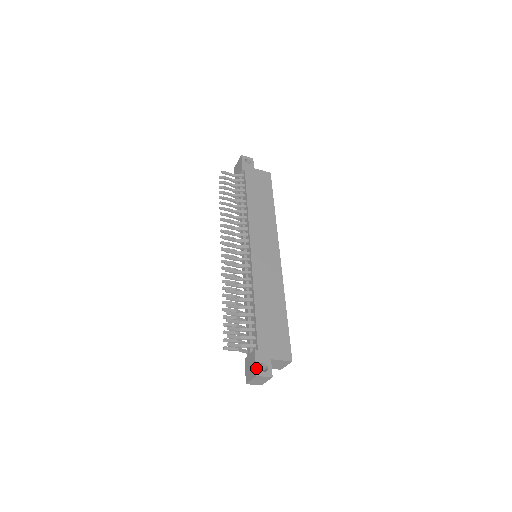
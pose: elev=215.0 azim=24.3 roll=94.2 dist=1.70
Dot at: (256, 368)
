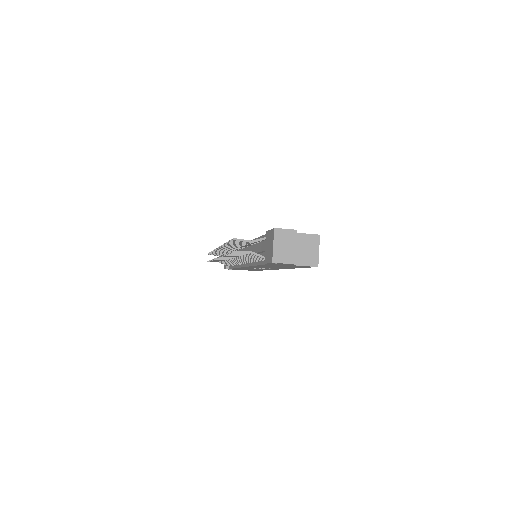
Dot at: (272, 229)
